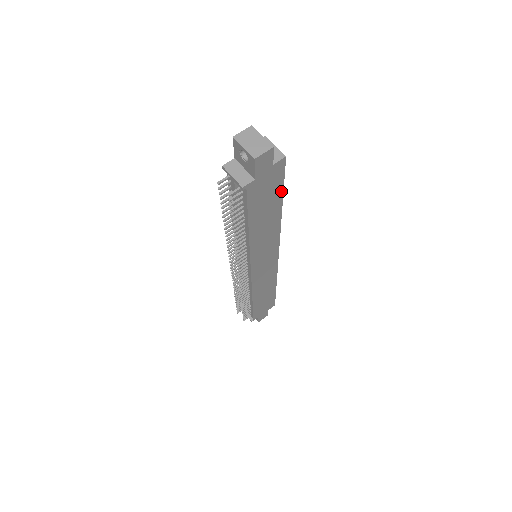
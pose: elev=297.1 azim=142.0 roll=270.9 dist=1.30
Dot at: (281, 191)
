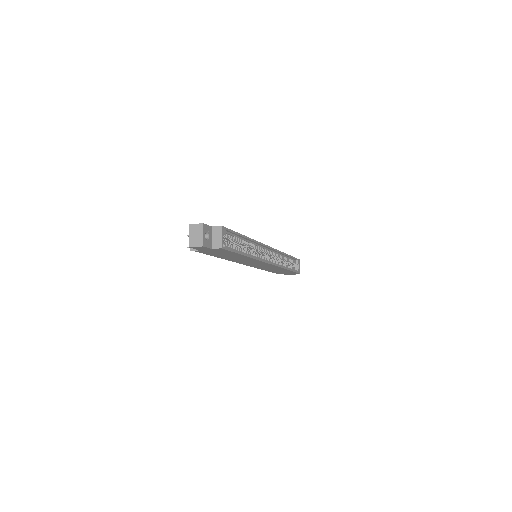
Dot at: (235, 253)
